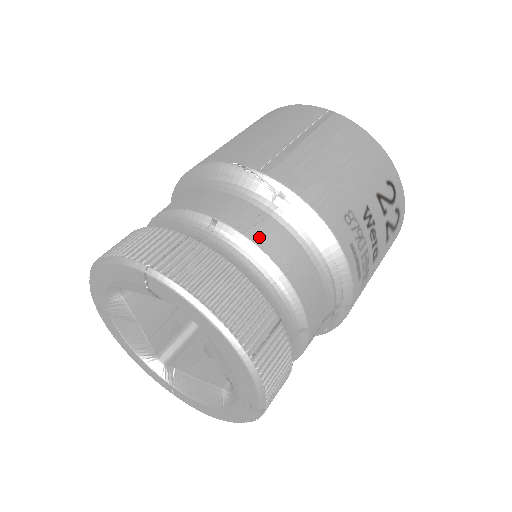
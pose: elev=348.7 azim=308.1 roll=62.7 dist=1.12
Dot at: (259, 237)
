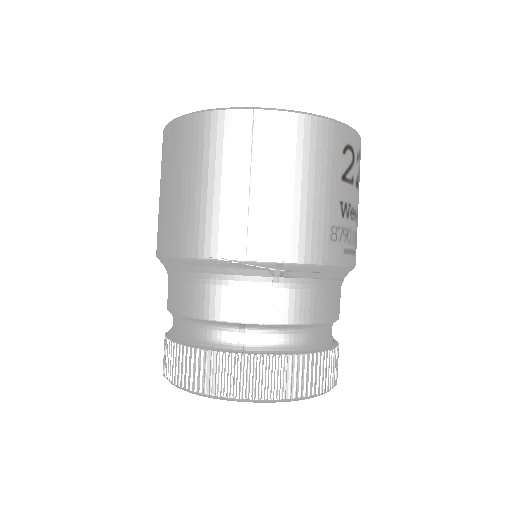
Dot at: (282, 316)
